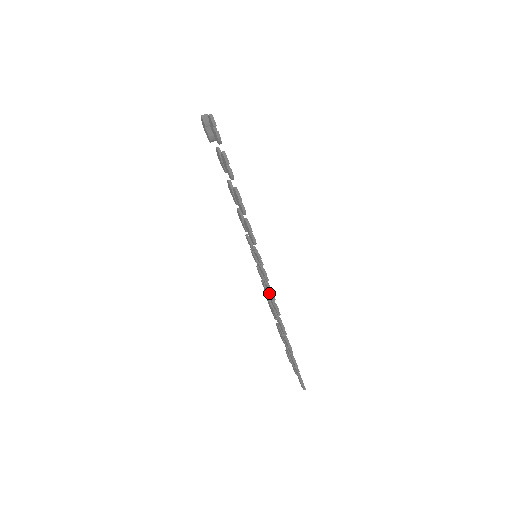
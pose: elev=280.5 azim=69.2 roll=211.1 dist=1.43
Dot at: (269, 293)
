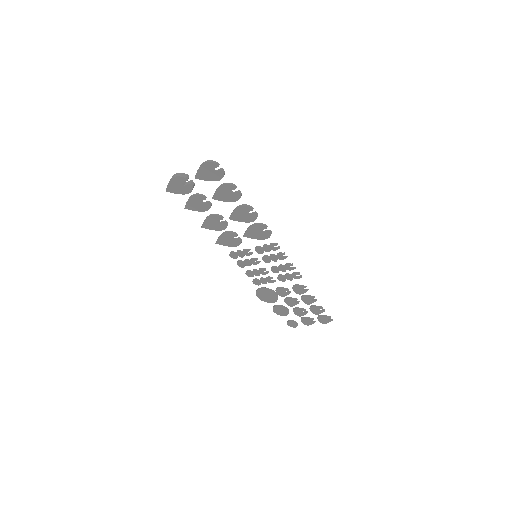
Dot at: (284, 270)
